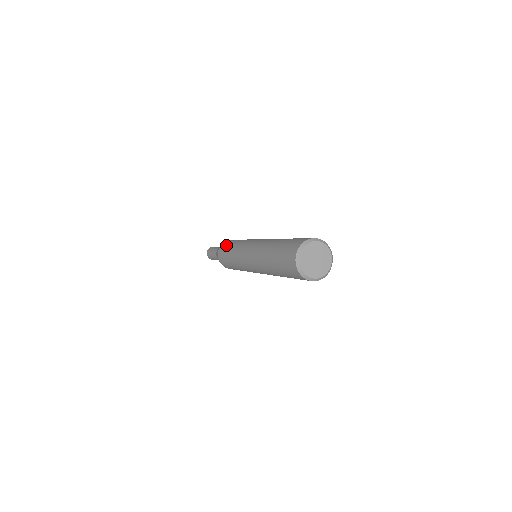
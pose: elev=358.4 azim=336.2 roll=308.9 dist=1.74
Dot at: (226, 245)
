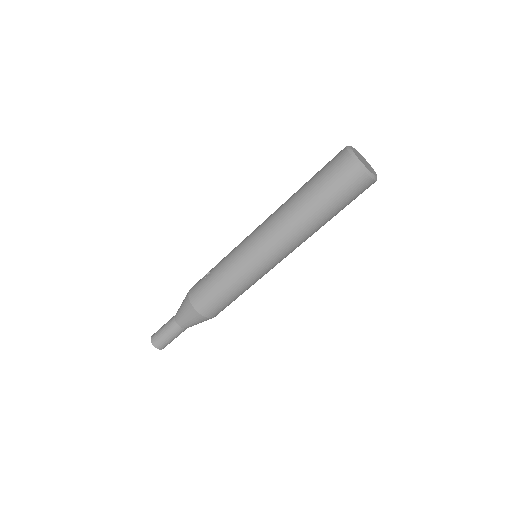
Dot at: (201, 281)
